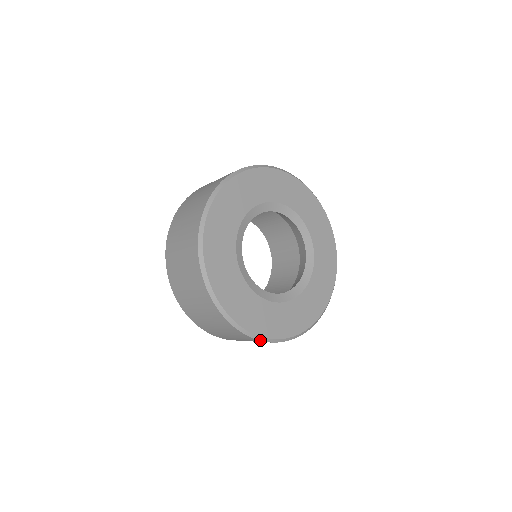
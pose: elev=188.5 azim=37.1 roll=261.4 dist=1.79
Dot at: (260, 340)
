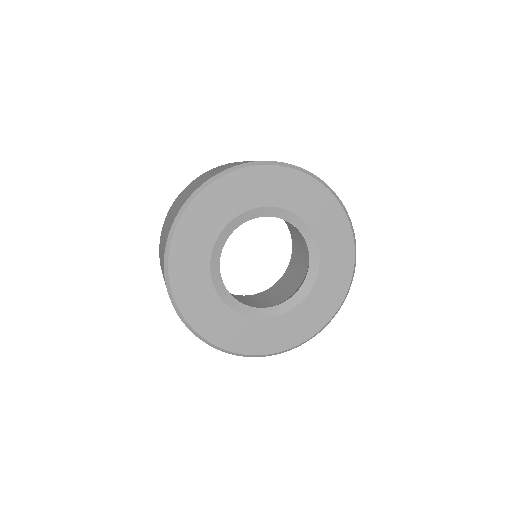
Dot at: (177, 312)
